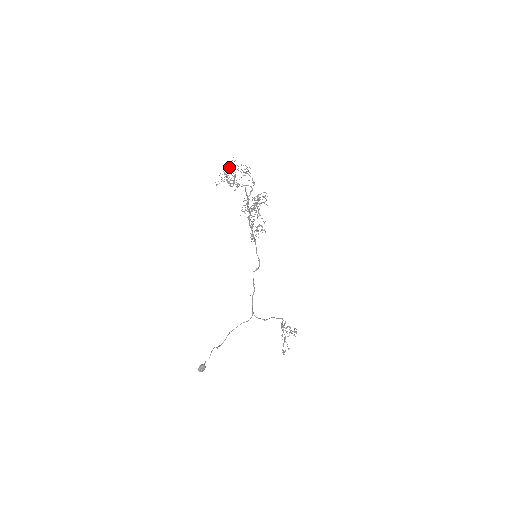
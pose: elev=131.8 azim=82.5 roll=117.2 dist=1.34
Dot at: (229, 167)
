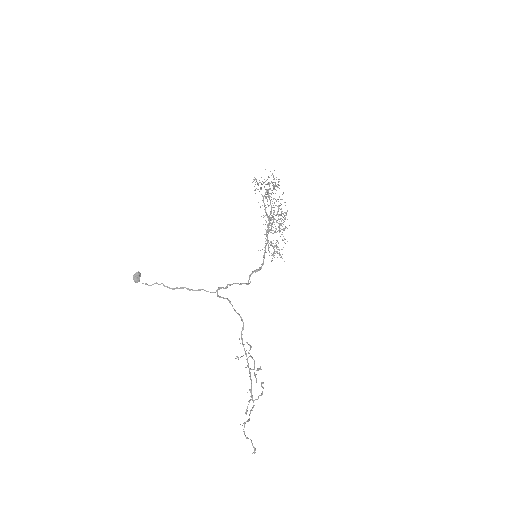
Dot at: (278, 199)
